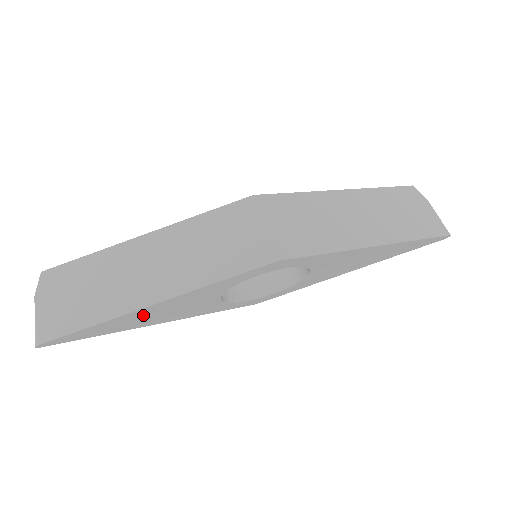
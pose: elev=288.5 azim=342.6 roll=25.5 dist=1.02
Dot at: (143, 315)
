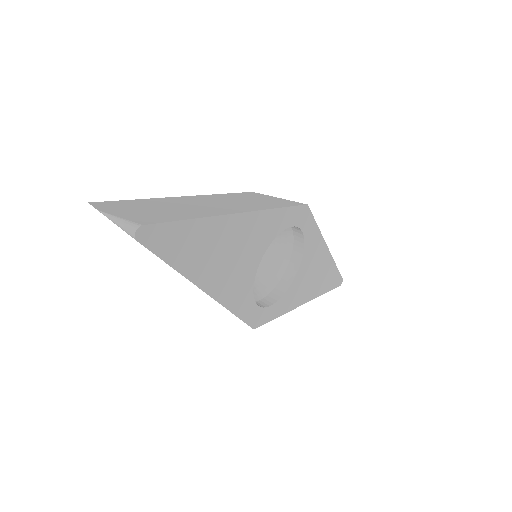
Dot at: (223, 239)
